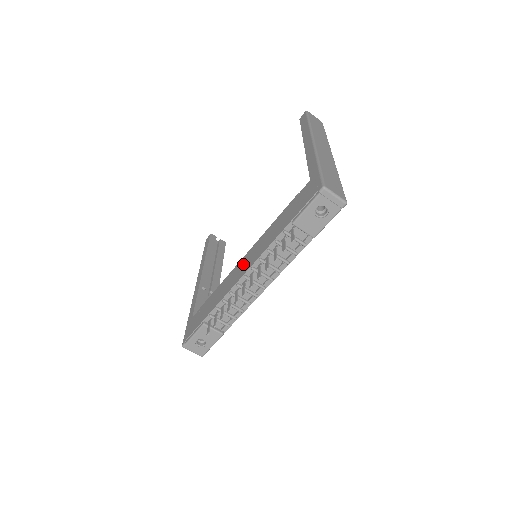
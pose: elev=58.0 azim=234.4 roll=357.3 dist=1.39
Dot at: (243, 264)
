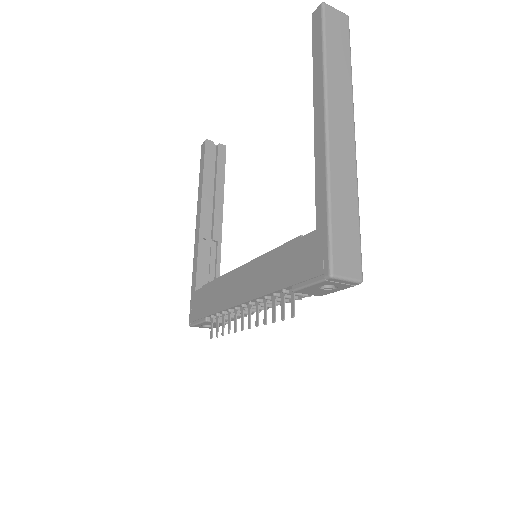
Dot at: (240, 282)
